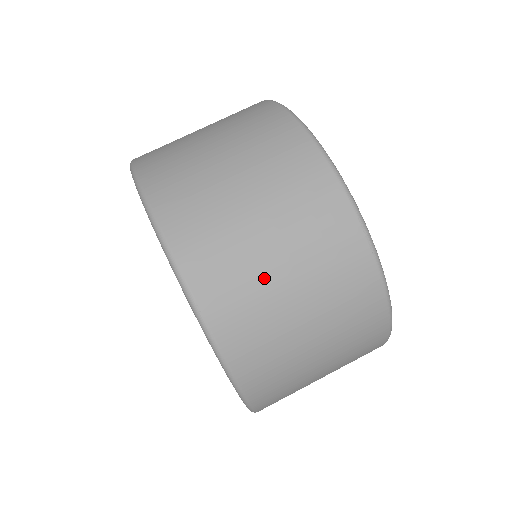
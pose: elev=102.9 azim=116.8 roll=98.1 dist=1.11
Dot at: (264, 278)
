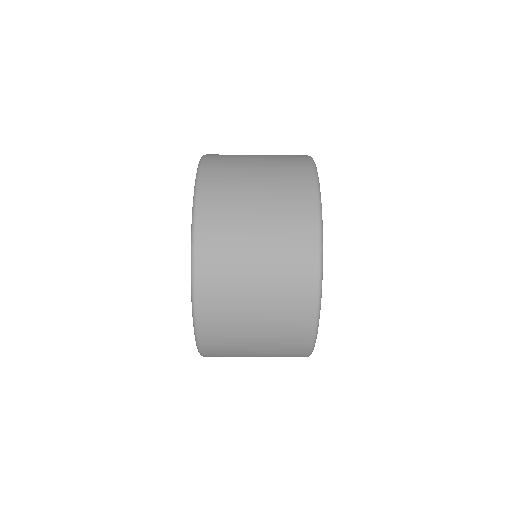
Dot at: (243, 256)
